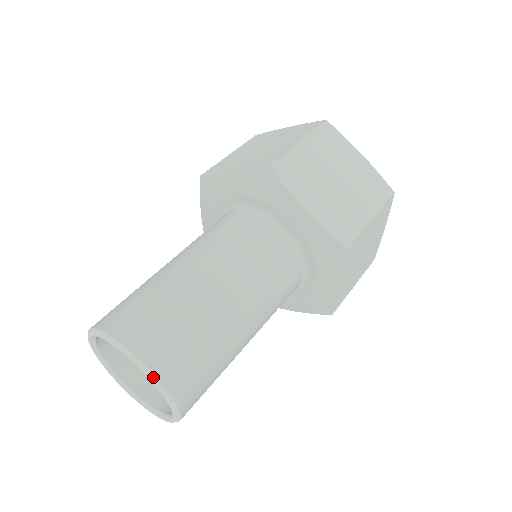
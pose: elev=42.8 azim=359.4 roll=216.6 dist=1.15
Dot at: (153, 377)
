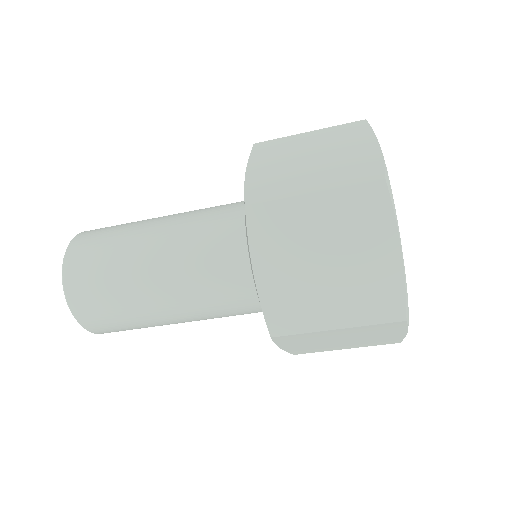
Dot at: (68, 305)
